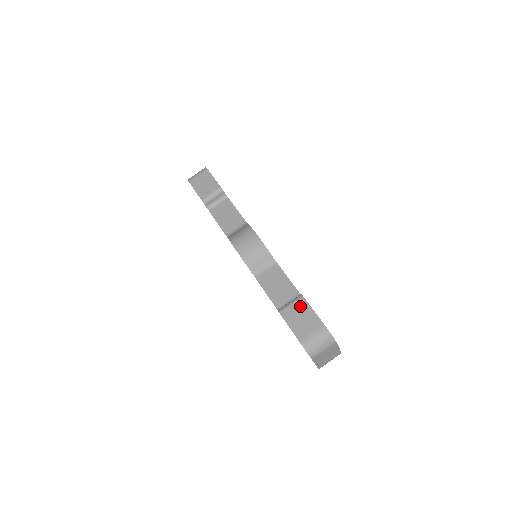
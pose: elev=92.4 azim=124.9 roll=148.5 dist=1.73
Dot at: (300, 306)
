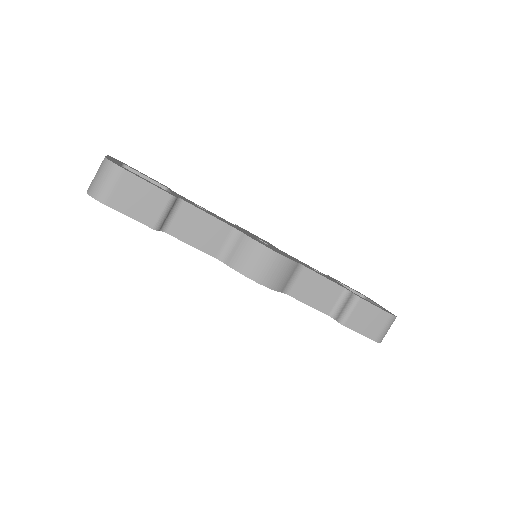
Dot at: (362, 309)
